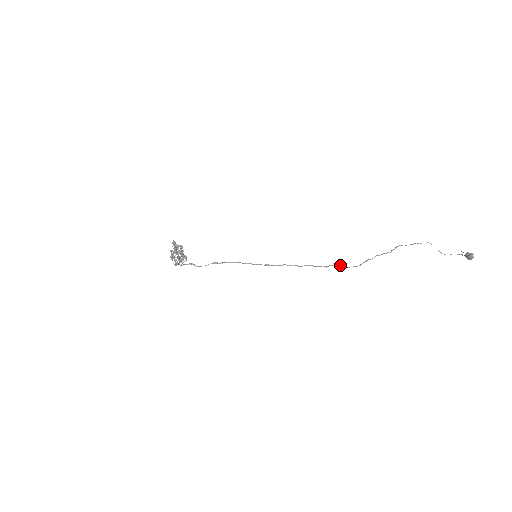
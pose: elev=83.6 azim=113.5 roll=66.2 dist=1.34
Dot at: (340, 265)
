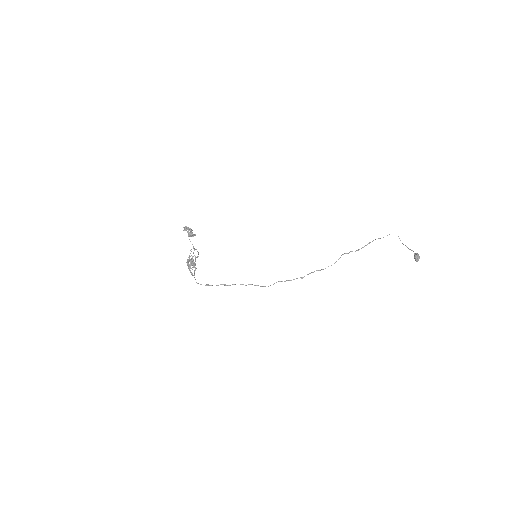
Dot at: (319, 270)
